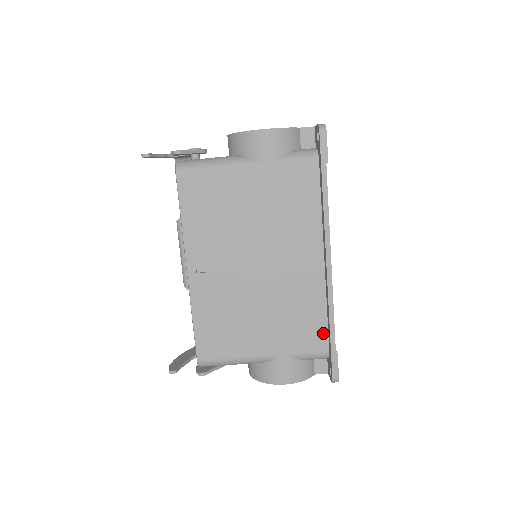
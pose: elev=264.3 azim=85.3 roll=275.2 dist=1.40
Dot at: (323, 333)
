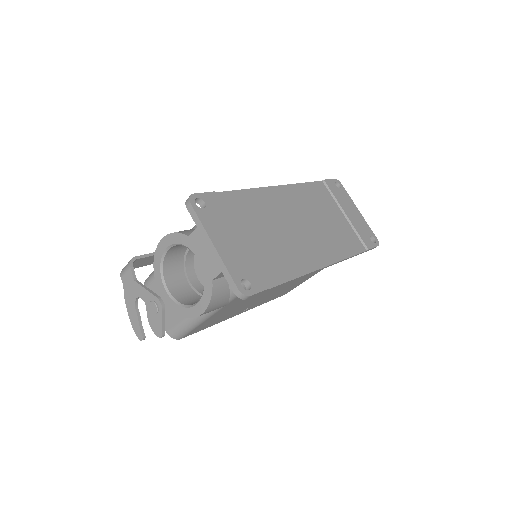
Dot at: occluded
